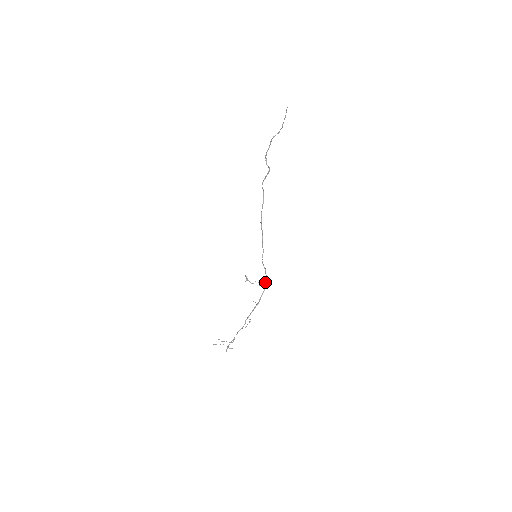
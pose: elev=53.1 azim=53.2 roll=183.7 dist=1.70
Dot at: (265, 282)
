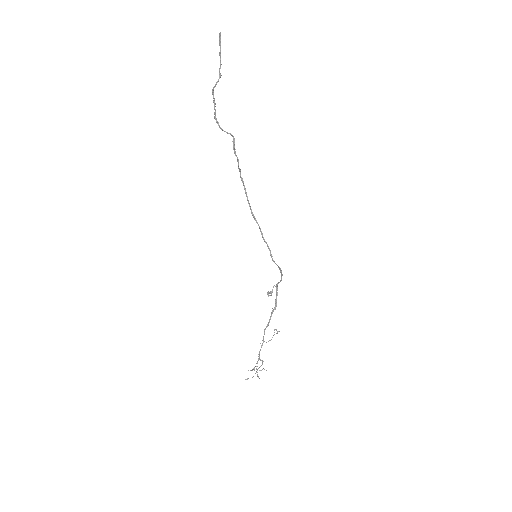
Dot at: (280, 281)
